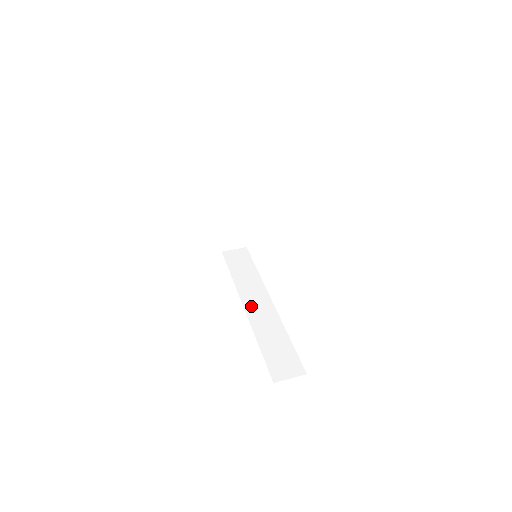
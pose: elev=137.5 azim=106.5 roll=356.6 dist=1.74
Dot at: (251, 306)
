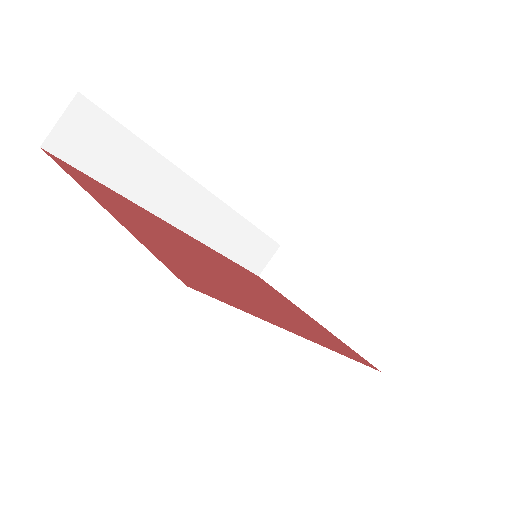
Dot at: (189, 222)
